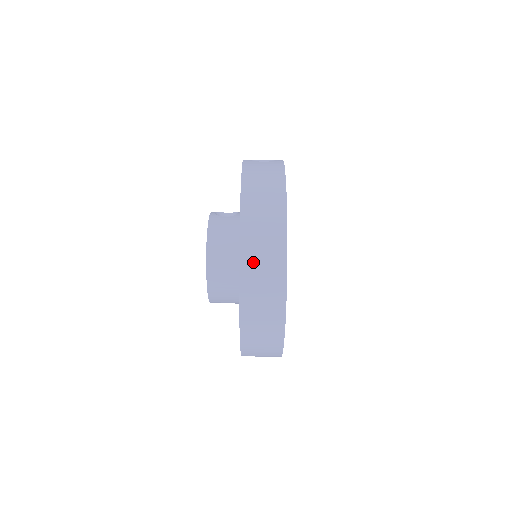
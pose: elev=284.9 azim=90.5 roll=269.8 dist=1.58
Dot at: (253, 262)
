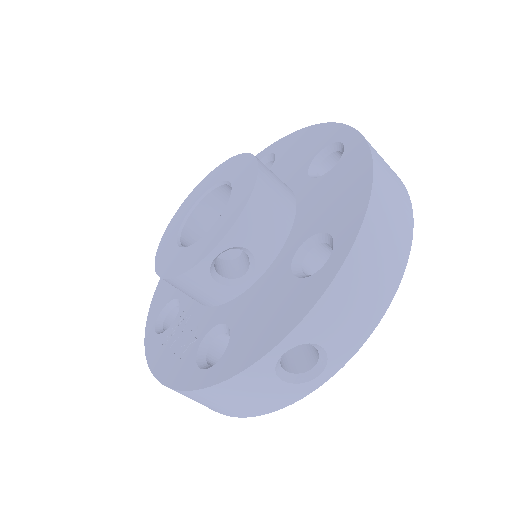
Dot at: occluded
